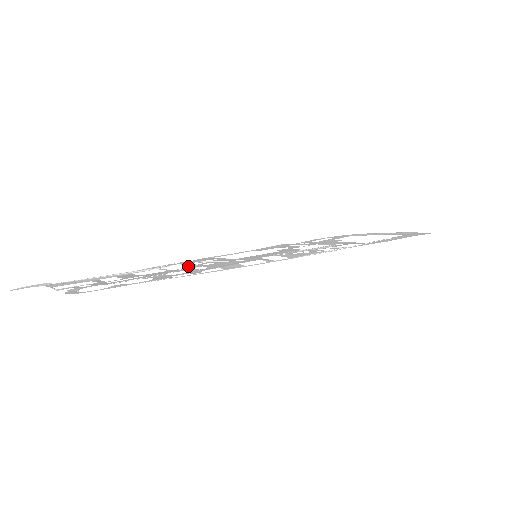
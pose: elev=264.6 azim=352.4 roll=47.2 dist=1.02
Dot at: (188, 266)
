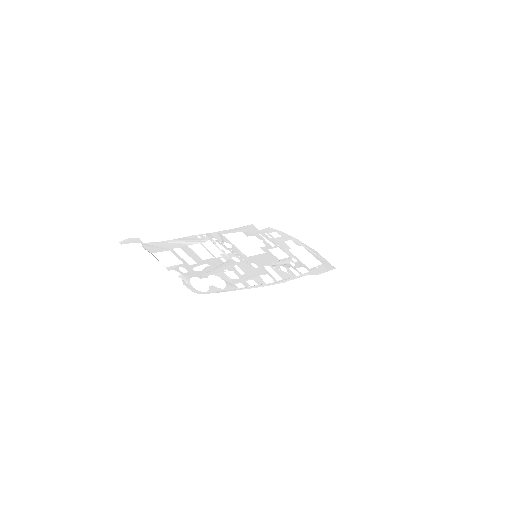
Dot at: occluded
